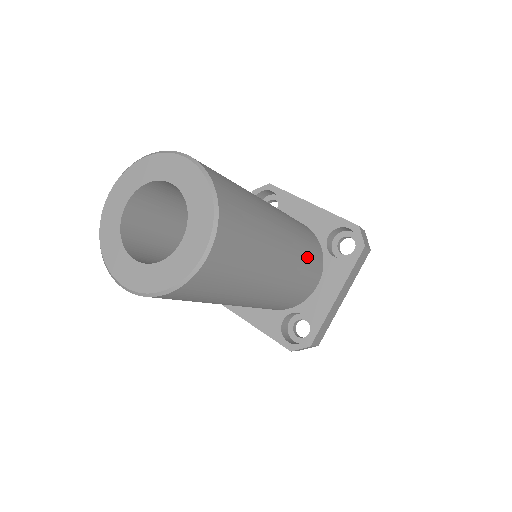
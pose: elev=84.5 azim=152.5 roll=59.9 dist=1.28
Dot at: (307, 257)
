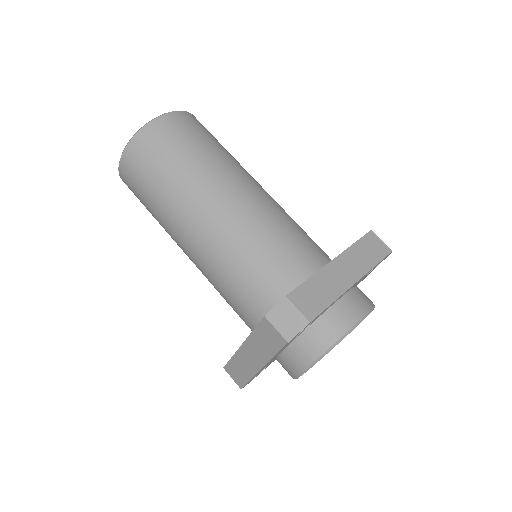
Dot at: (294, 226)
